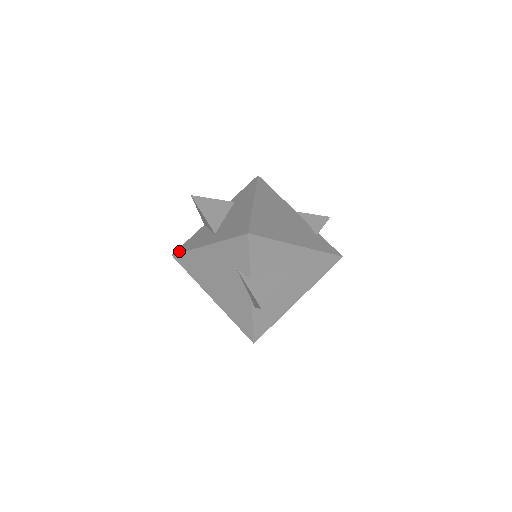
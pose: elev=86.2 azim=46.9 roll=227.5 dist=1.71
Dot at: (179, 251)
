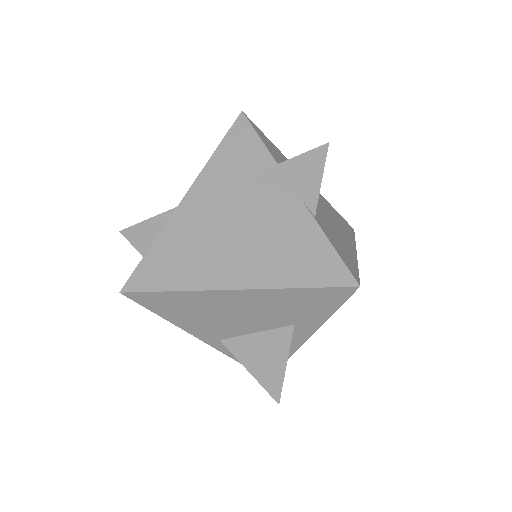
Dot at: (133, 272)
